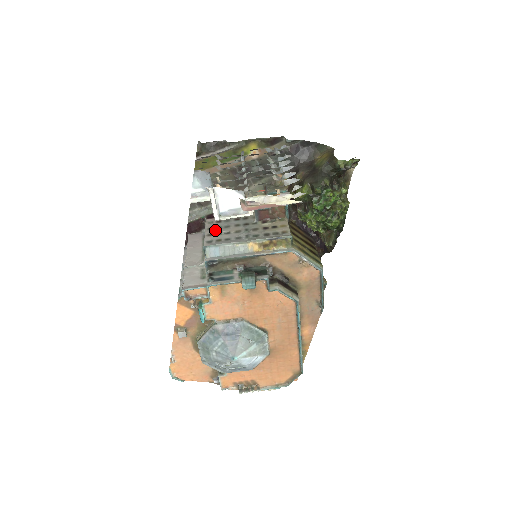
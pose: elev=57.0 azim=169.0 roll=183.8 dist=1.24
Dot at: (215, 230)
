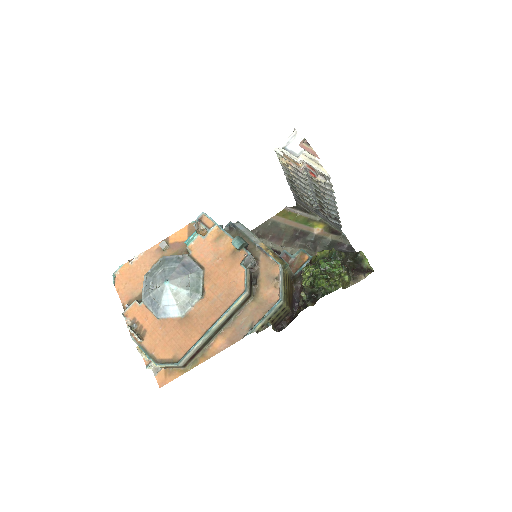
Dot at: occluded
